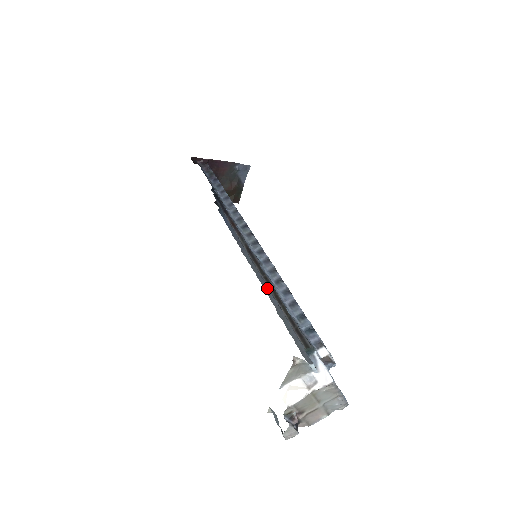
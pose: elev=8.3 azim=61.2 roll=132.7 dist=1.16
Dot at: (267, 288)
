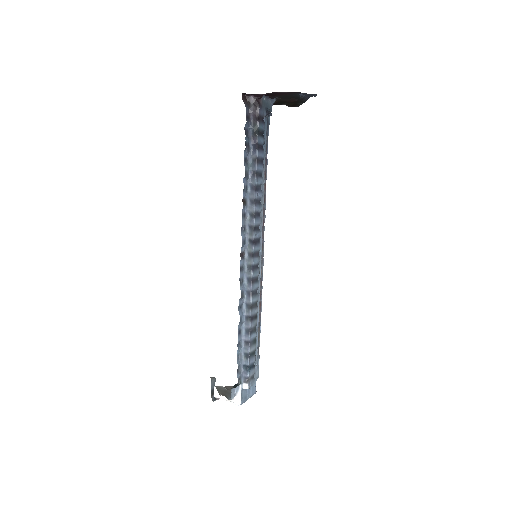
Dot at: (262, 264)
